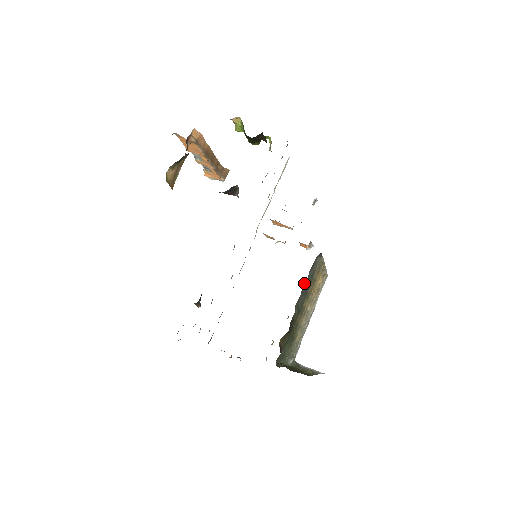
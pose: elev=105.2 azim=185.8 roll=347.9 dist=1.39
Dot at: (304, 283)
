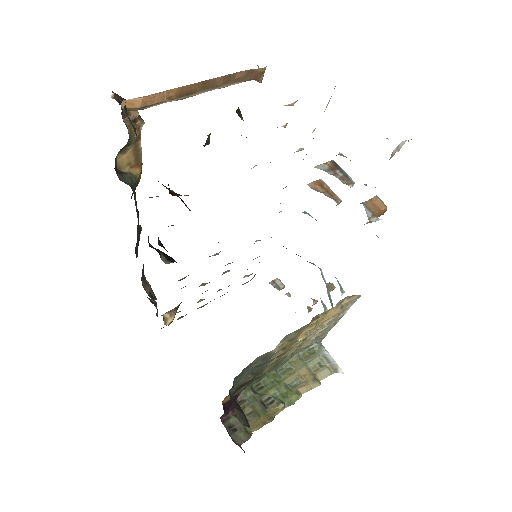
Dot at: occluded
